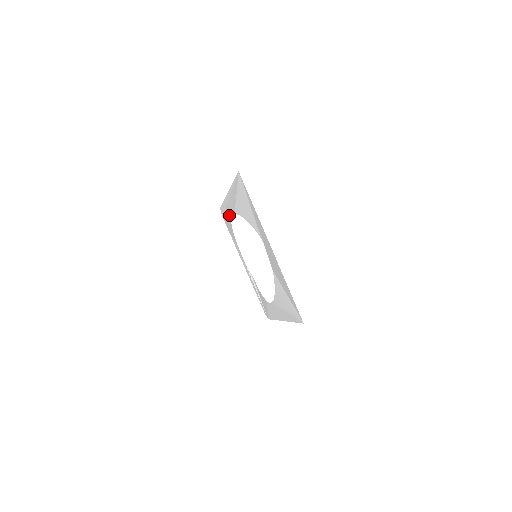
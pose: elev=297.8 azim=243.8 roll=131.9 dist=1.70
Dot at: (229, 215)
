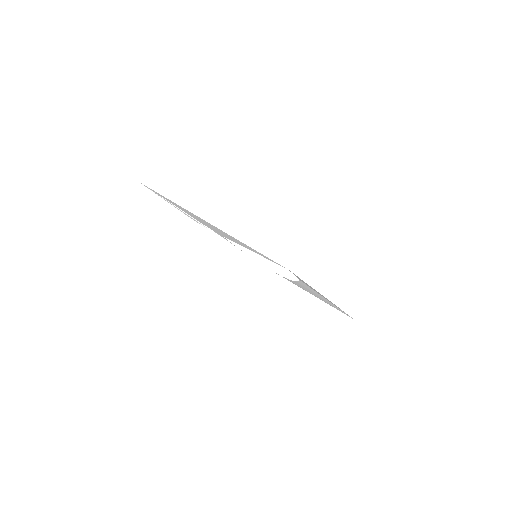
Dot at: (185, 214)
